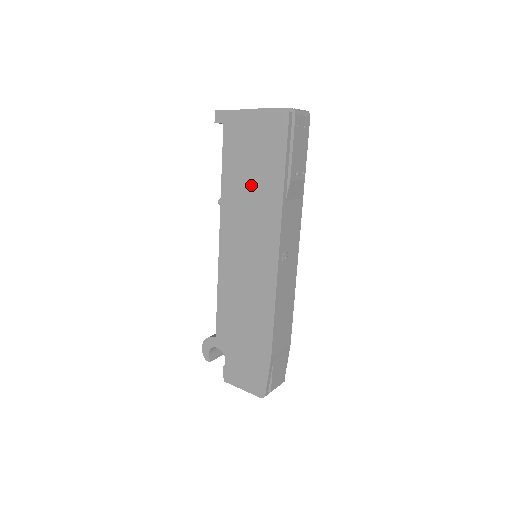
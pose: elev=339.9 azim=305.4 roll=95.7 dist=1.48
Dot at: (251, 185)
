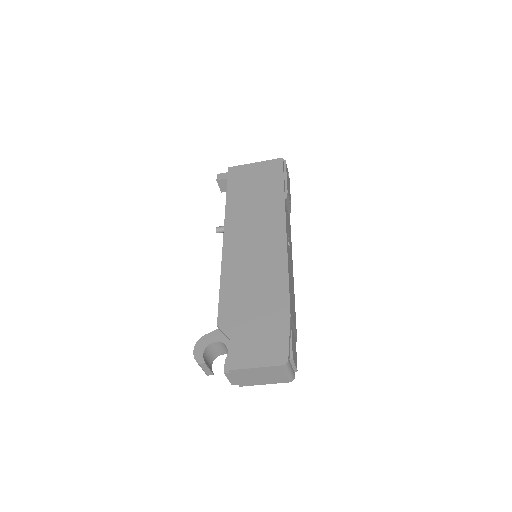
Dot at: (255, 198)
